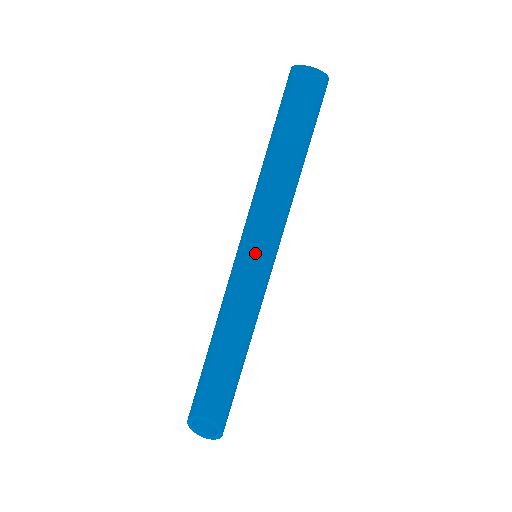
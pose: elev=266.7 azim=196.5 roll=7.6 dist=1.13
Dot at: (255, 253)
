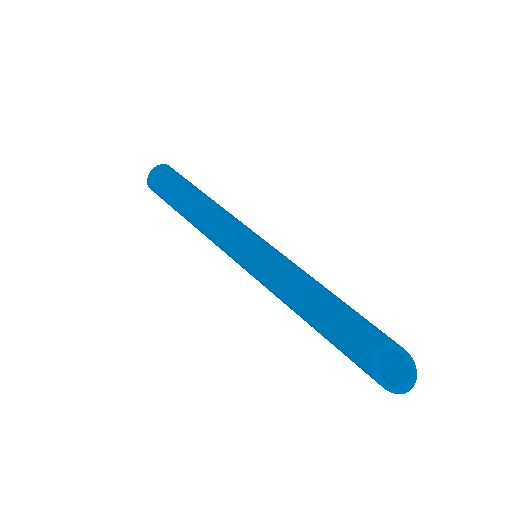
Dot at: (249, 245)
